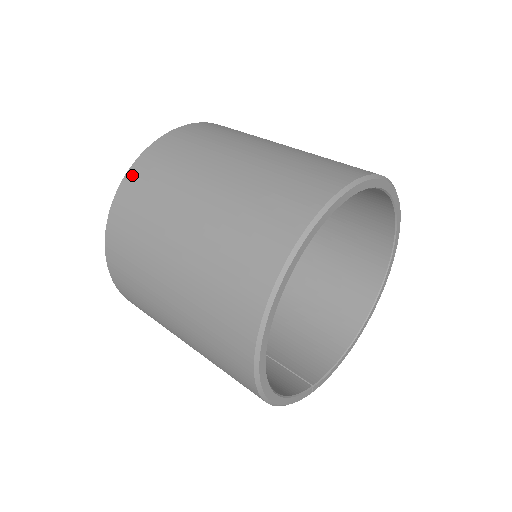
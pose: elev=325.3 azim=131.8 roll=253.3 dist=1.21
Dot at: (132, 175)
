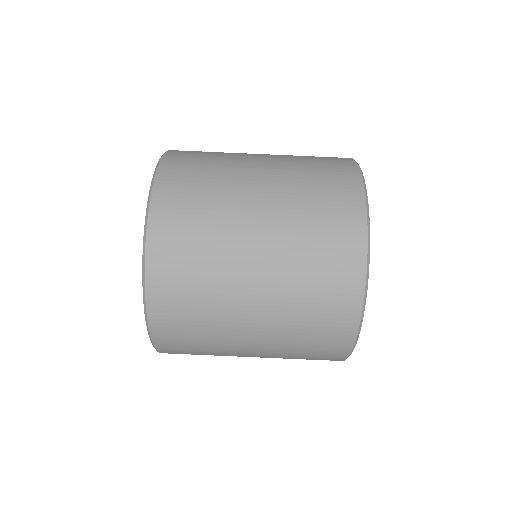
Dot at: (158, 328)
